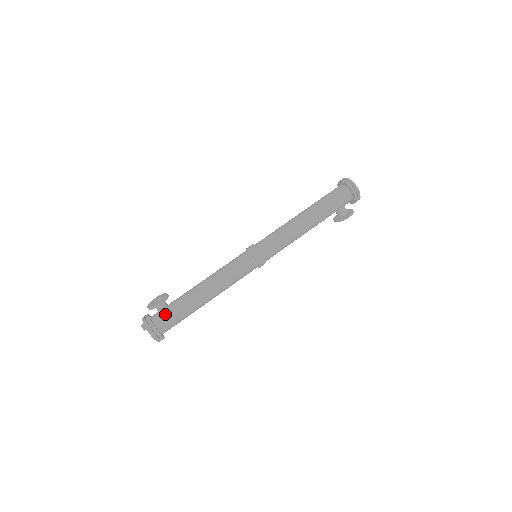
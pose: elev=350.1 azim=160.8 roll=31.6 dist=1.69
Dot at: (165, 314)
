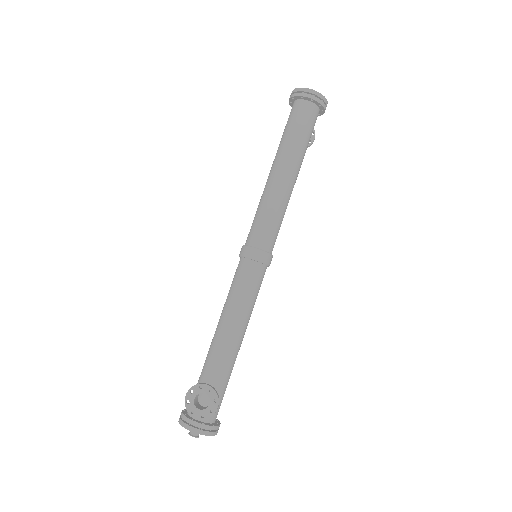
Dot at: occluded
